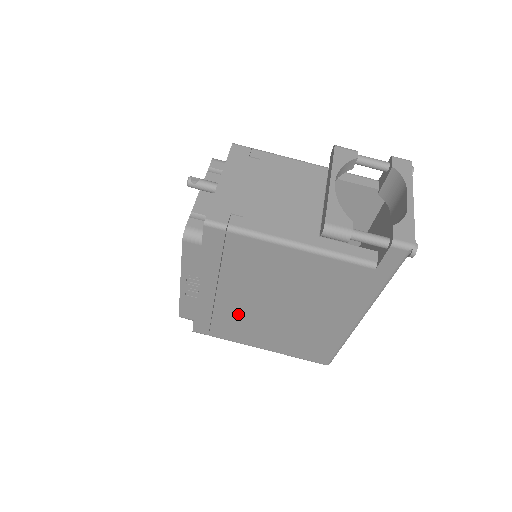
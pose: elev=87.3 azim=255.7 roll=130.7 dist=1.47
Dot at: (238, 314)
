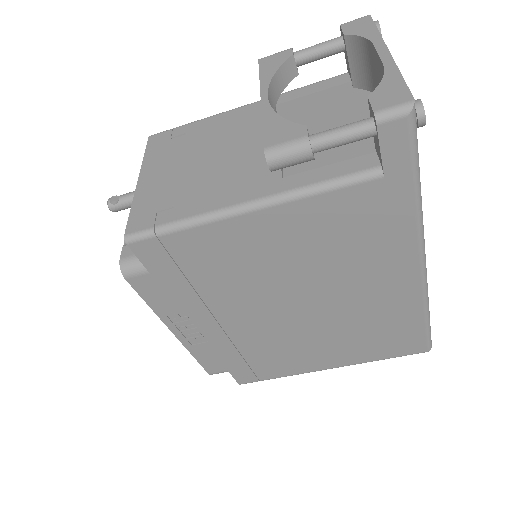
Dot at: (267, 339)
